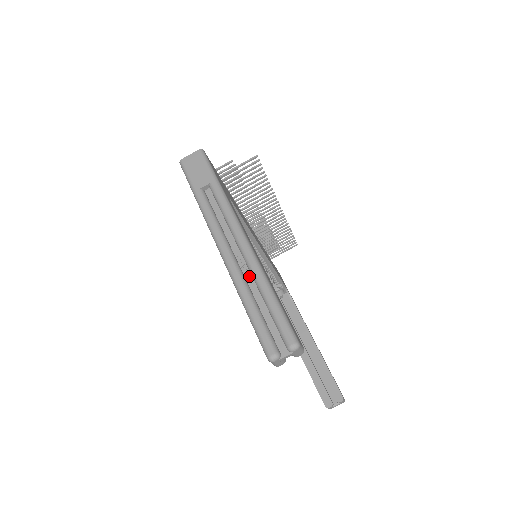
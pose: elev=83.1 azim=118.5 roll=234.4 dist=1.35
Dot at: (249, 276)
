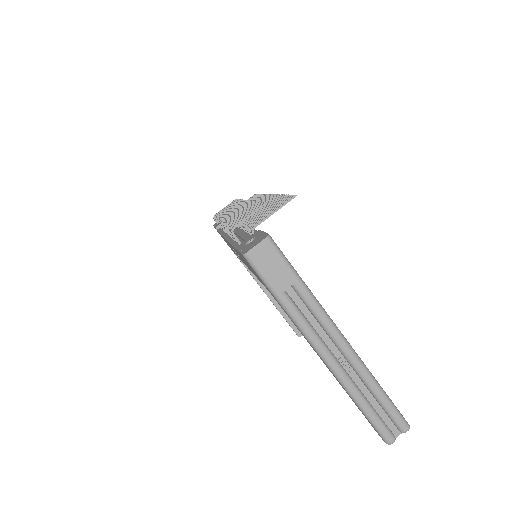
Dot at: (355, 376)
